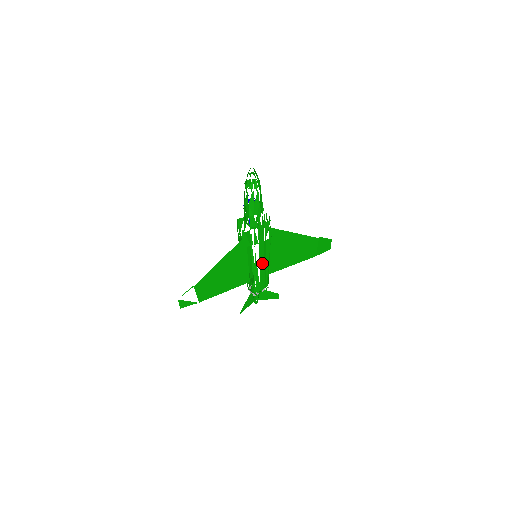
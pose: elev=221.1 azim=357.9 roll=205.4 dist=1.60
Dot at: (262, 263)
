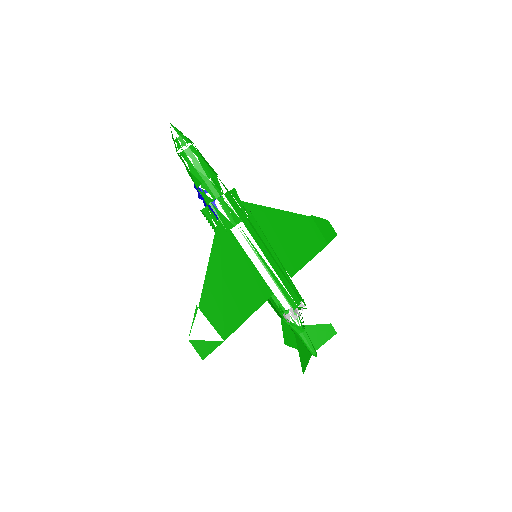
Dot at: (267, 256)
